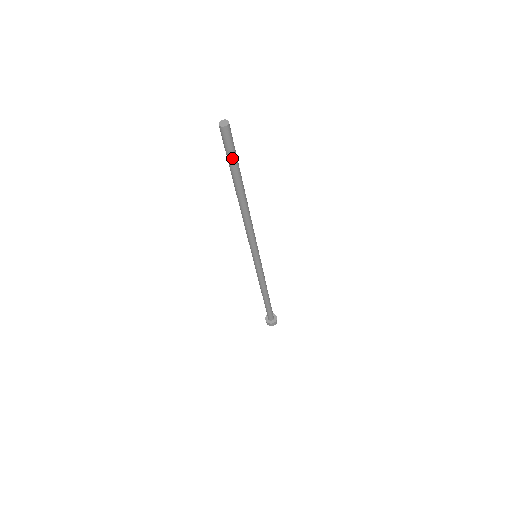
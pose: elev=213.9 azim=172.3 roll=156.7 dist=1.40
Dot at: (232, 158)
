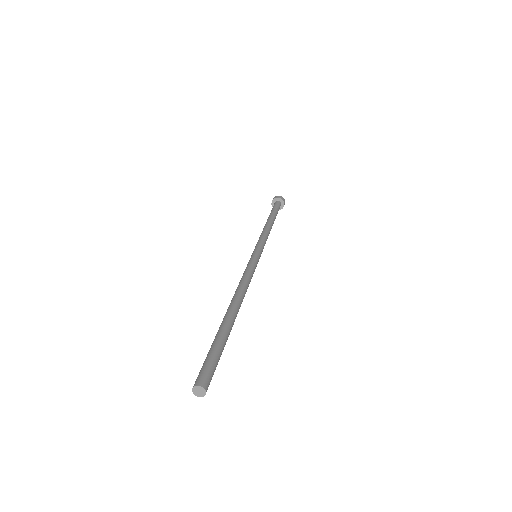
Dot at: (218, 359)
